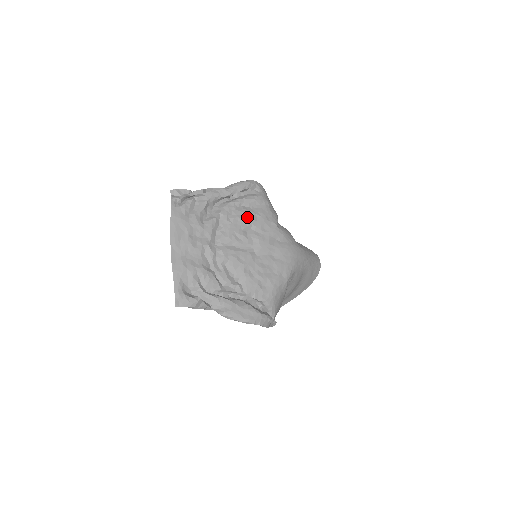
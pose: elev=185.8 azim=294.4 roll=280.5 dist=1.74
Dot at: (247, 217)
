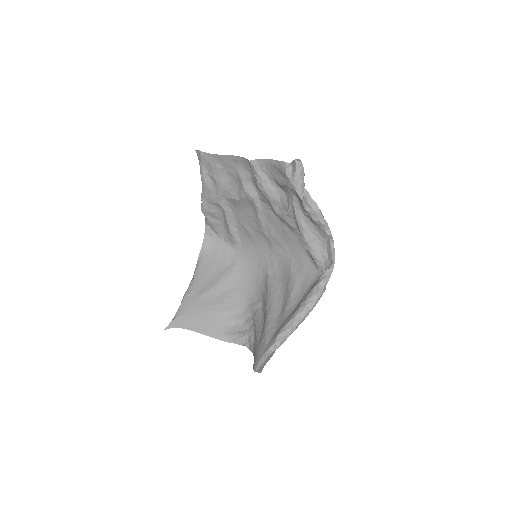
Dot at: (240, 221)
